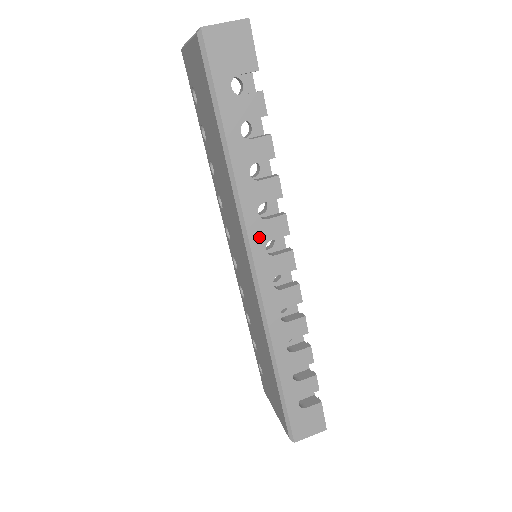
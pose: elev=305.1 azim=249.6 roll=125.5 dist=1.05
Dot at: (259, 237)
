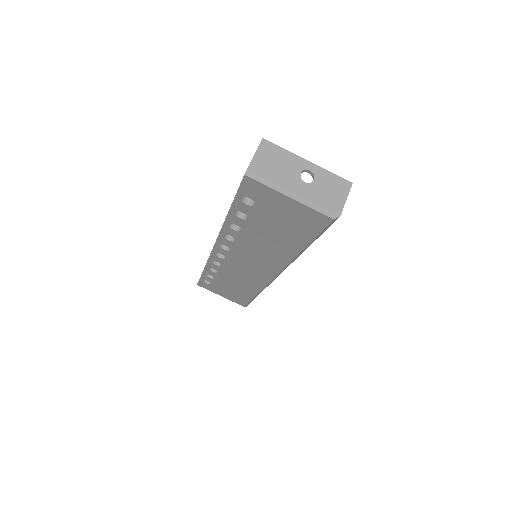
Dot at: occluded
